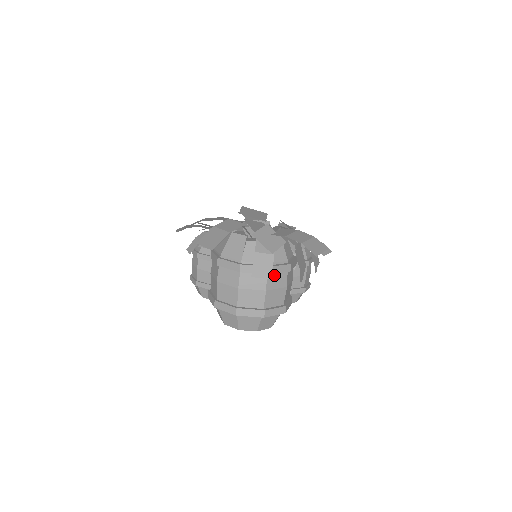
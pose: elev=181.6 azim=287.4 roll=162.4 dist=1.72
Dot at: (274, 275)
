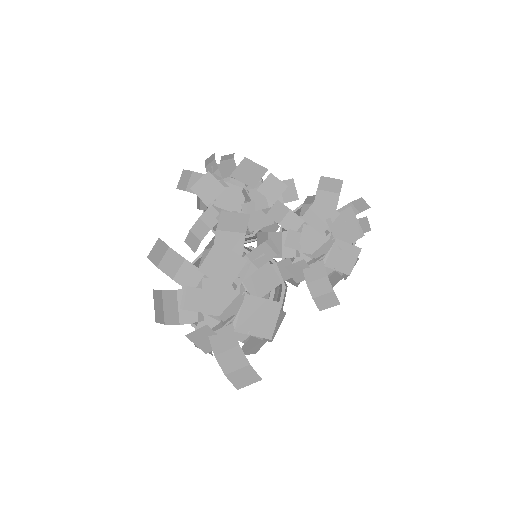
Dot at: occluded
